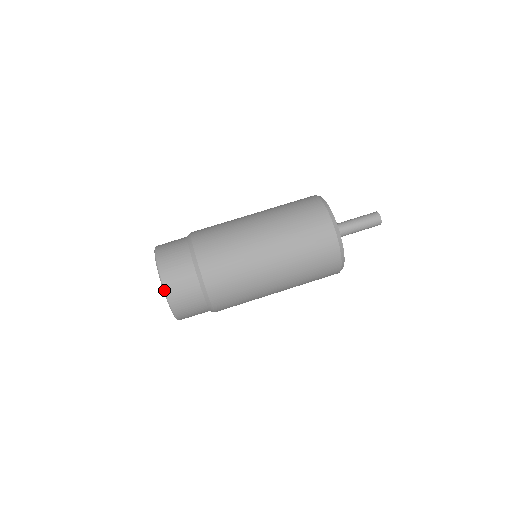
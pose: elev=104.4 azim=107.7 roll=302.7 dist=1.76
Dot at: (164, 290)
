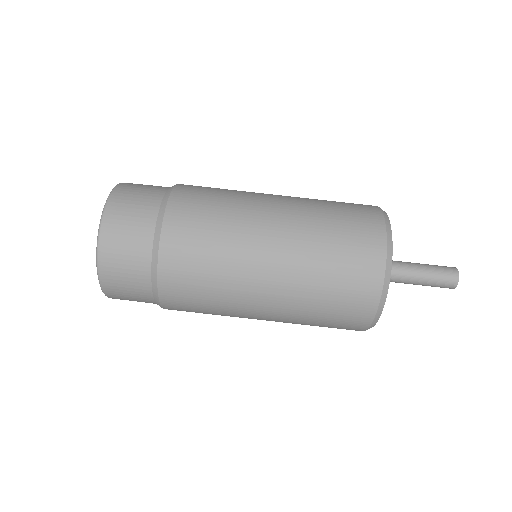
Dot at: (97, 243)
